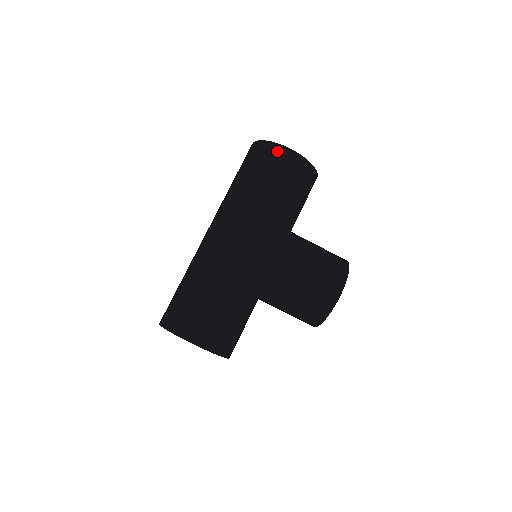
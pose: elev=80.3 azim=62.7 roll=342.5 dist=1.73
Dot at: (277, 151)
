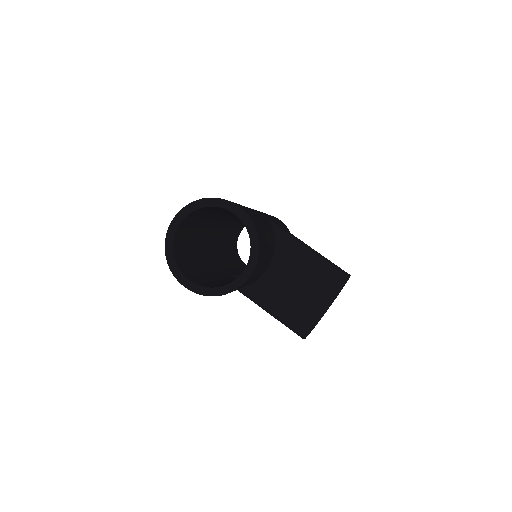
Dot at: occluded
